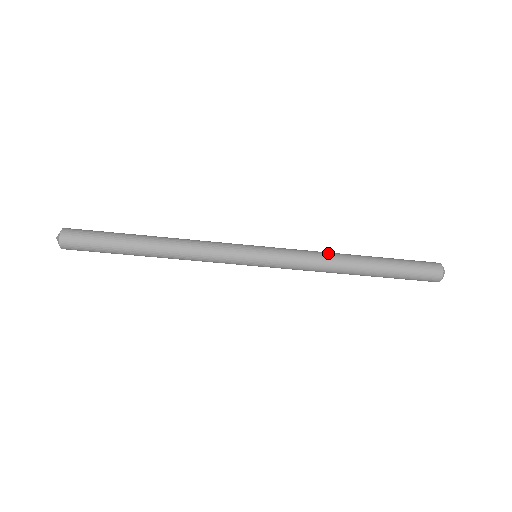
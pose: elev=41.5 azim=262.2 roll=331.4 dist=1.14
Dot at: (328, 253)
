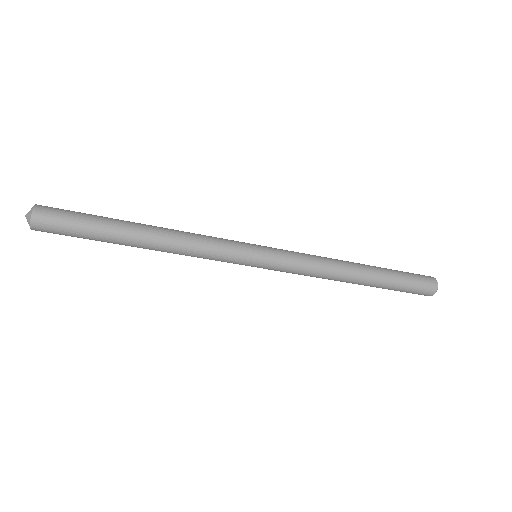
Dot at: (332, 267)
